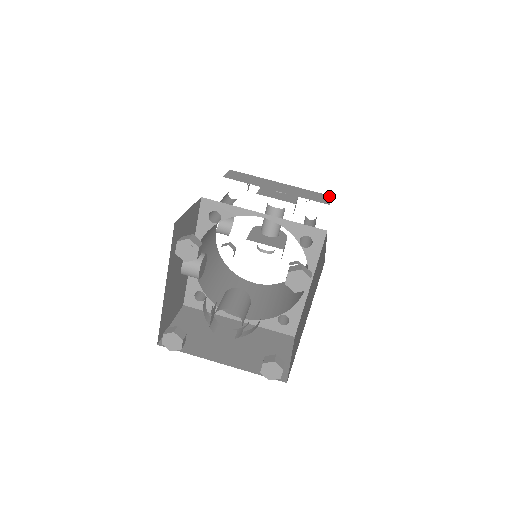
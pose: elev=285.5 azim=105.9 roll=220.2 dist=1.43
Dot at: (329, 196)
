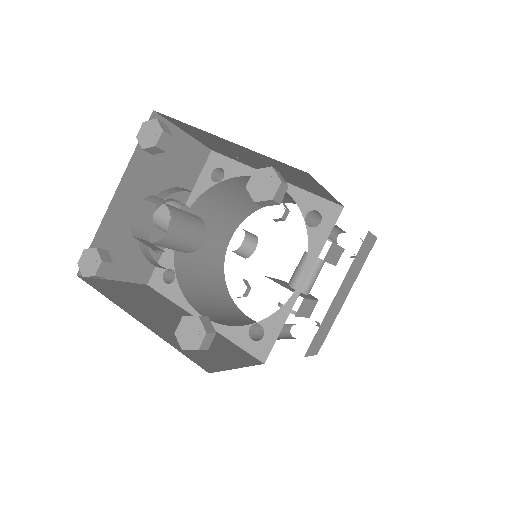
Dot at: (375, 236)
